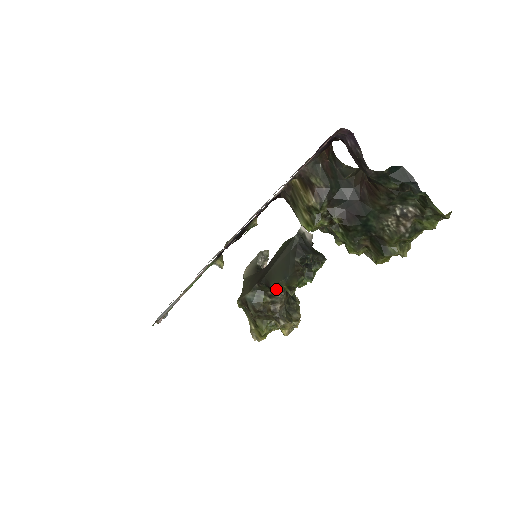
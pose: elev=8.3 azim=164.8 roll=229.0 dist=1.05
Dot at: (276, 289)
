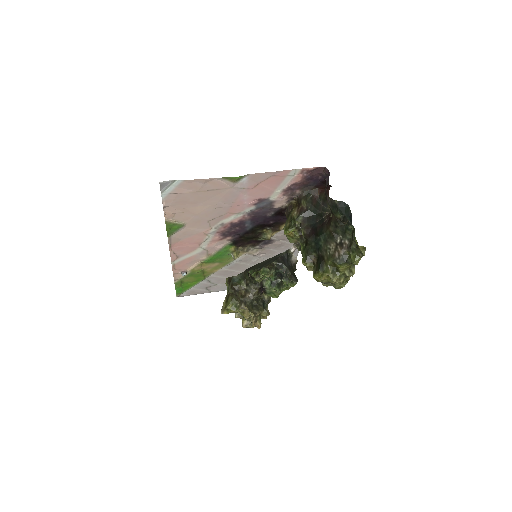
Dot at: (251, 276)
